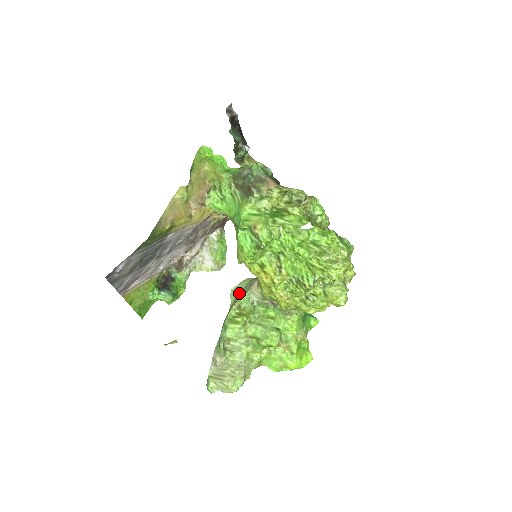
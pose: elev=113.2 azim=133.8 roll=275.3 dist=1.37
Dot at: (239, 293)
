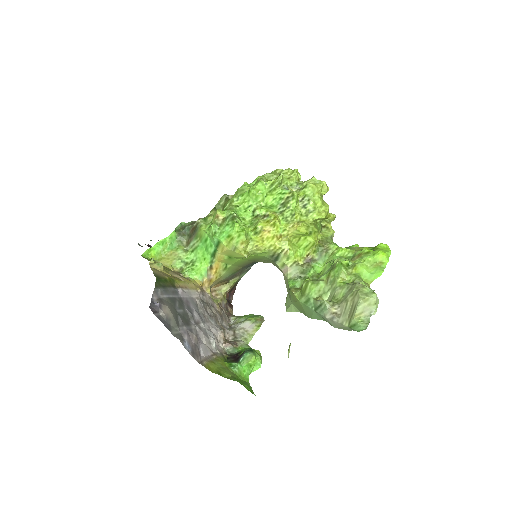
Dot at: (290, 299)
